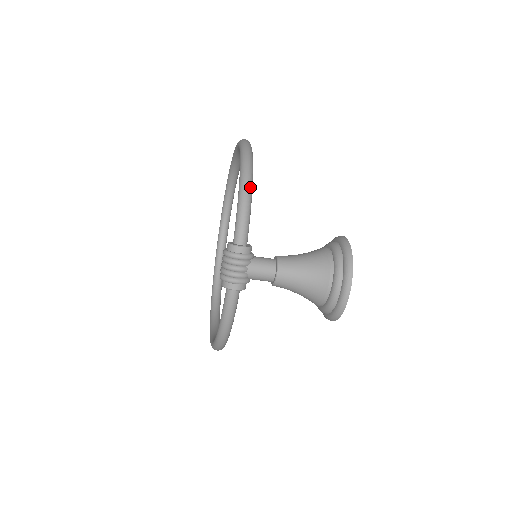
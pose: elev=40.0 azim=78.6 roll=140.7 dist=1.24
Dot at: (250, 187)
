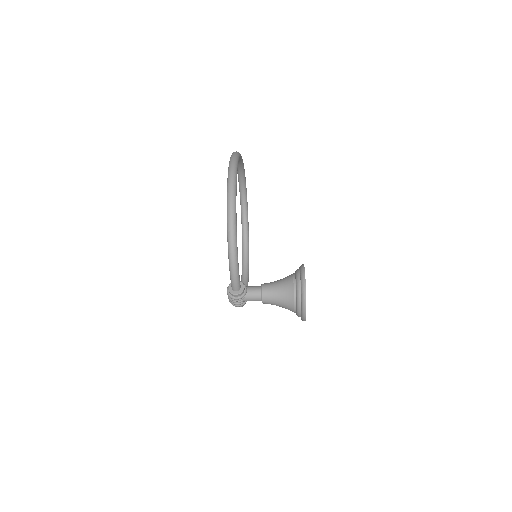
Dot at: (235, 258)
